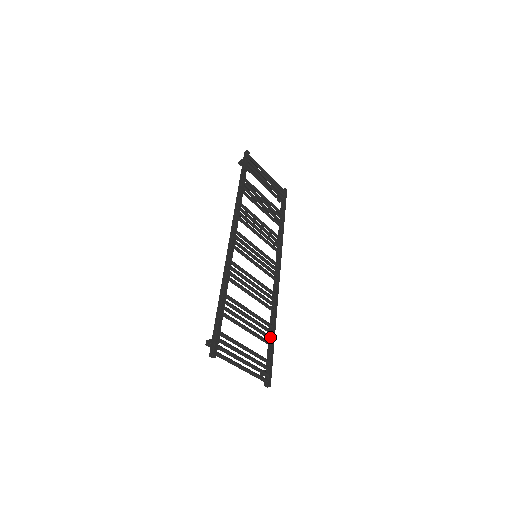
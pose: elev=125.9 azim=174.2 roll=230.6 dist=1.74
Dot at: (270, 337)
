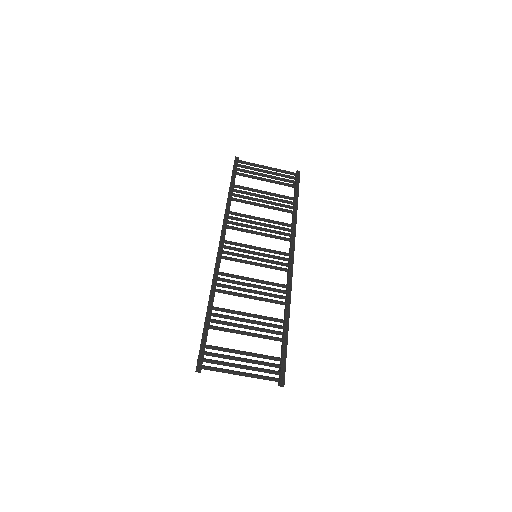
Dot at: (281, 333)
